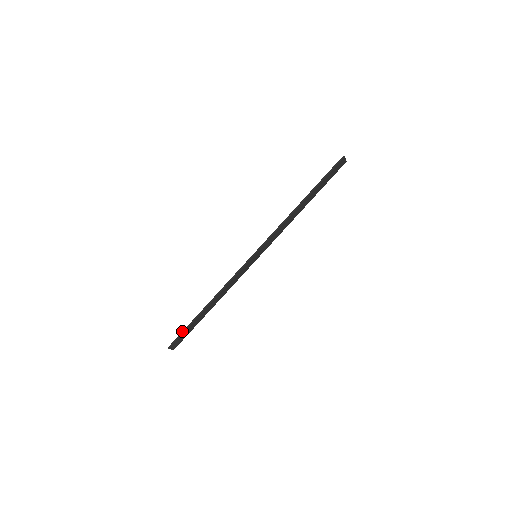
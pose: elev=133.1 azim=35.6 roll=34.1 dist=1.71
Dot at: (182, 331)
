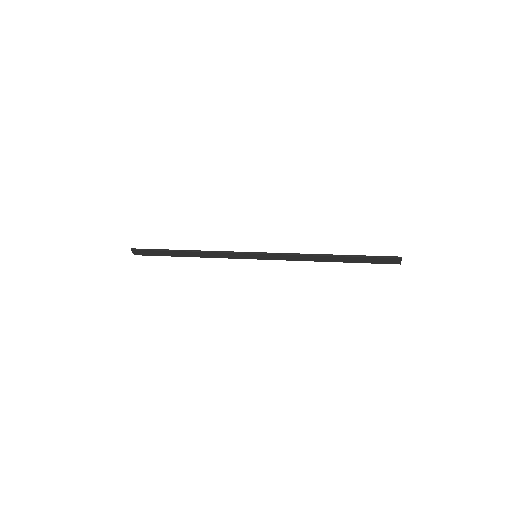
Dot at: occluded
